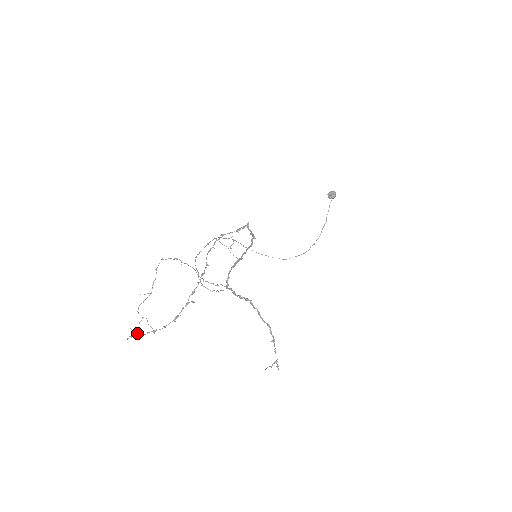
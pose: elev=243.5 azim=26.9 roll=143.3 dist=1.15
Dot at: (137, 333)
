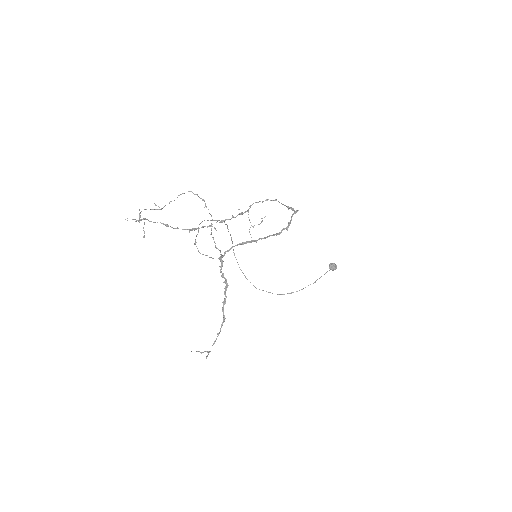
Dot at: (144, 218)
